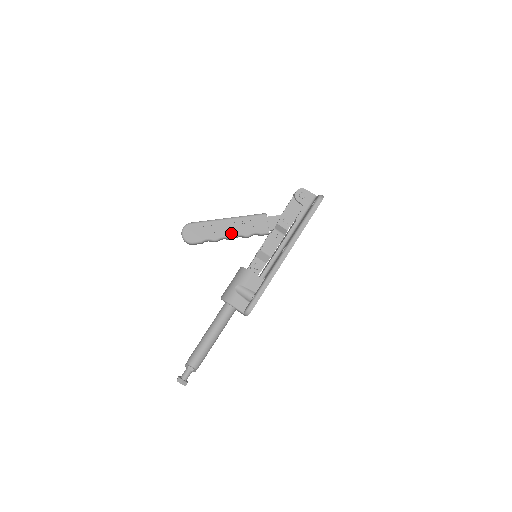
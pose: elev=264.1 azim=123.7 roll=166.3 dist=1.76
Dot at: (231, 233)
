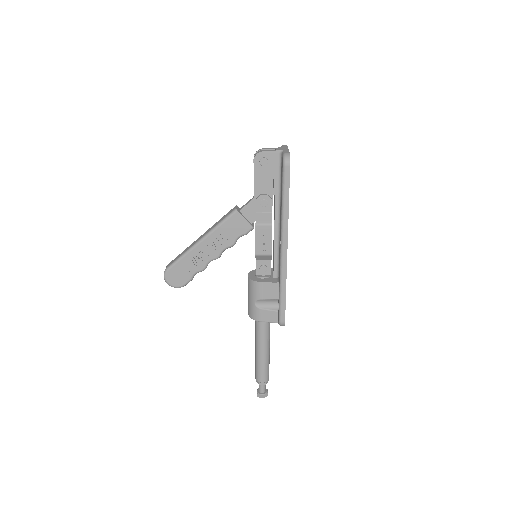
Dot at: (214, 254)
